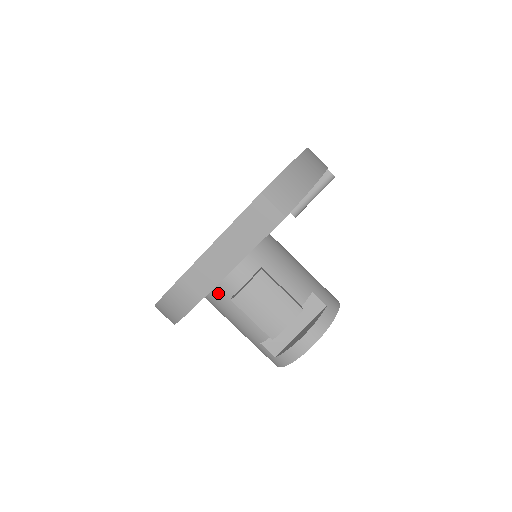
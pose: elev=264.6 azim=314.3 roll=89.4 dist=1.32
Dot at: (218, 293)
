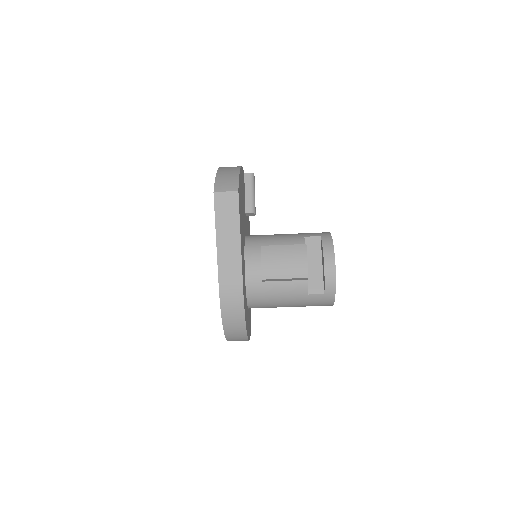
Dot at: (253, 288)
